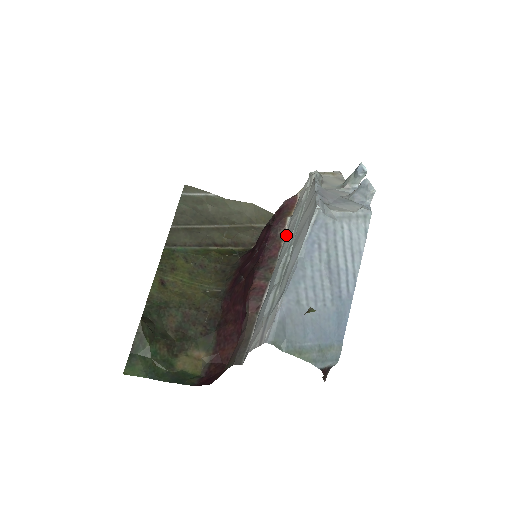
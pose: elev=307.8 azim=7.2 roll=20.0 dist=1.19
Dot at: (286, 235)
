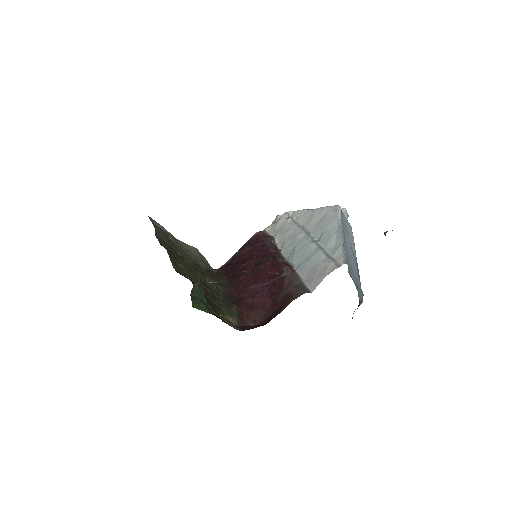
Dot at: (287, 239)
